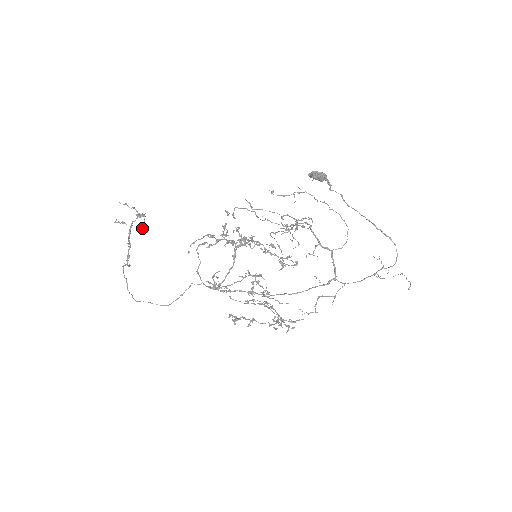
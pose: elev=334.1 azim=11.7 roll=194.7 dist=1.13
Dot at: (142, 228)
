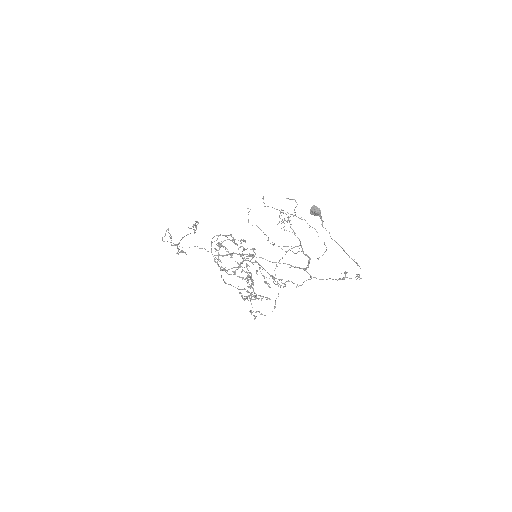
Dot at: (193, 225)
